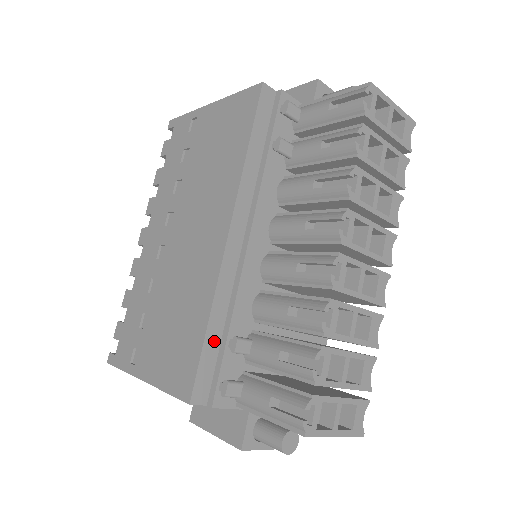
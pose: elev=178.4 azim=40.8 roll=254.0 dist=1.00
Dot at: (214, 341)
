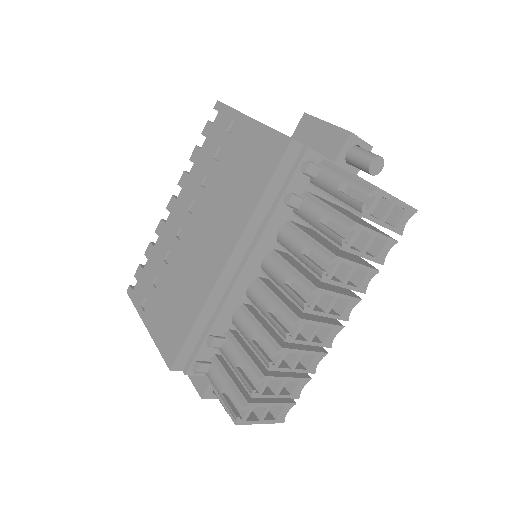
Dot at: (197, 333)
